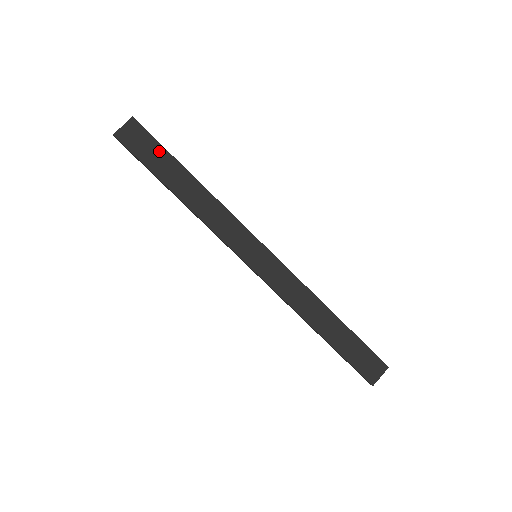
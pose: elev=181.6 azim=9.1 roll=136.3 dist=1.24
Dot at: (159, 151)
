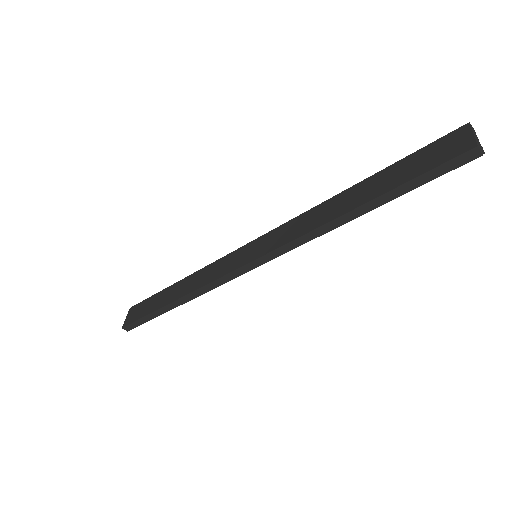
Dot at: (151, 300)
